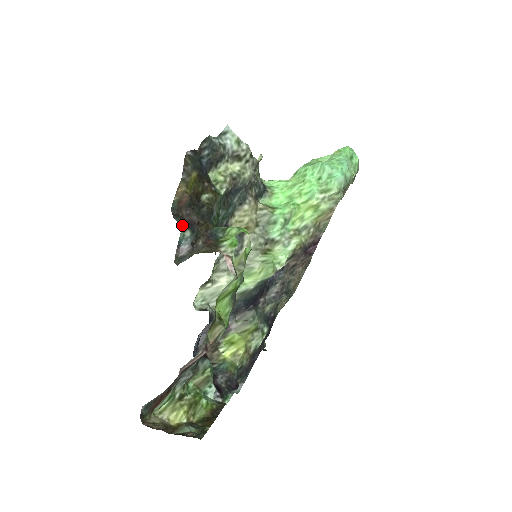
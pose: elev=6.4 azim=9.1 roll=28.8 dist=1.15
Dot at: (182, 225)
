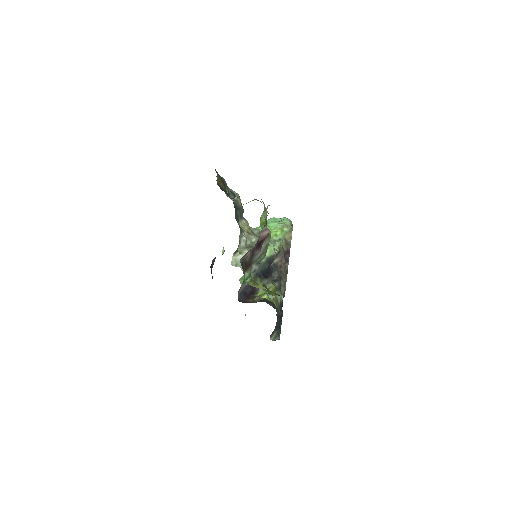
Dot at: occluded
